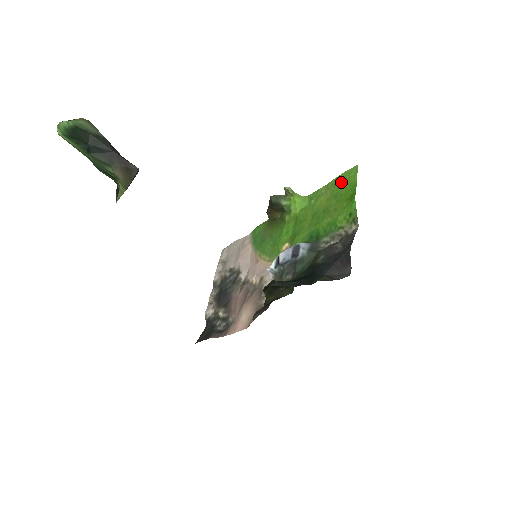
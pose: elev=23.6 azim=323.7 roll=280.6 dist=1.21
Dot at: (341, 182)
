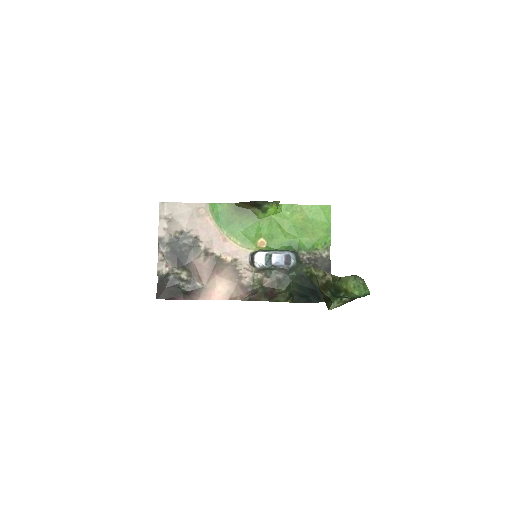
Dot at: (317, 212)
